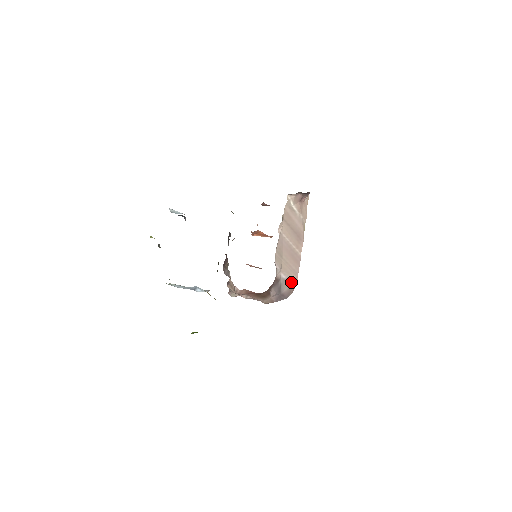
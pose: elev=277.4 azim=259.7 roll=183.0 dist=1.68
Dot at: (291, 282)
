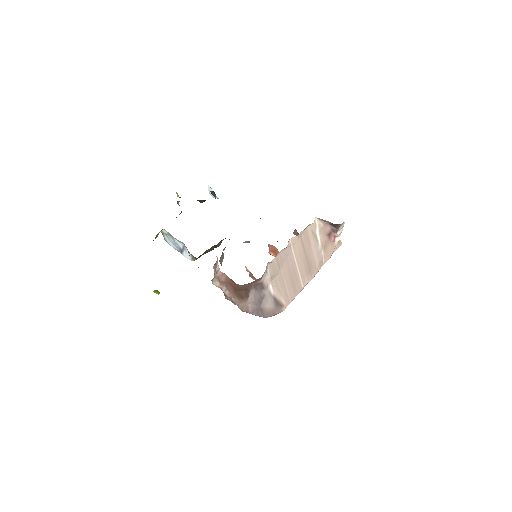
Dot at: (278, 304)
